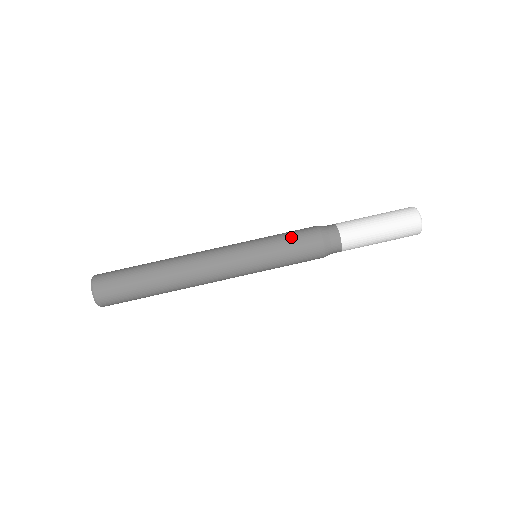
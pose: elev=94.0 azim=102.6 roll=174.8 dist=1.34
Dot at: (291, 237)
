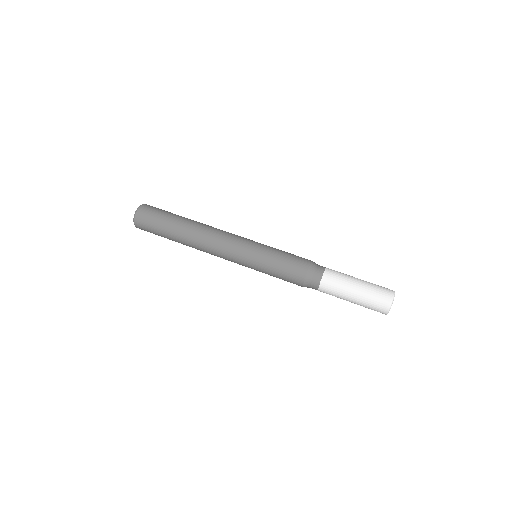
Dot at: (289, 253)
